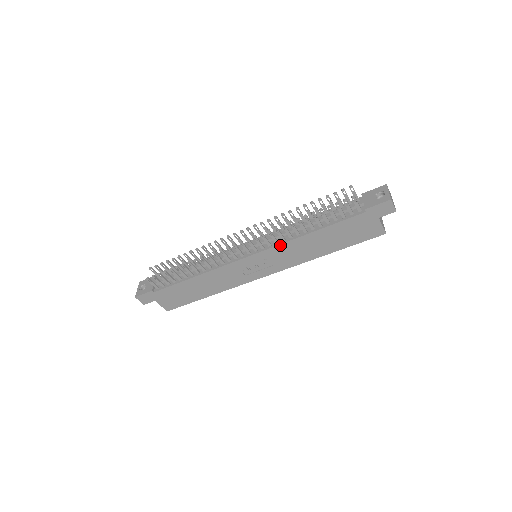
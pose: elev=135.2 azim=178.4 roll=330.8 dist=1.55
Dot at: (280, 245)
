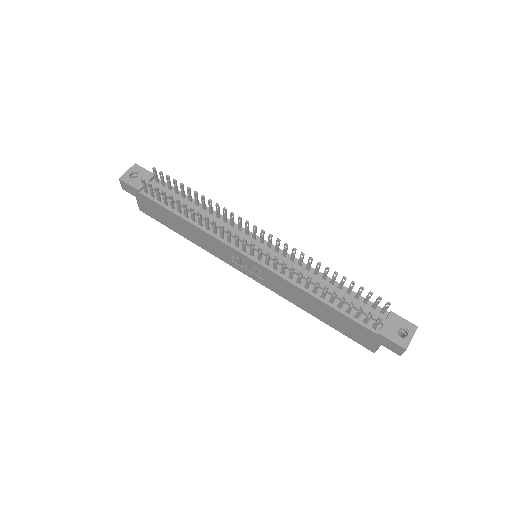
Dot at: (283, 278)
